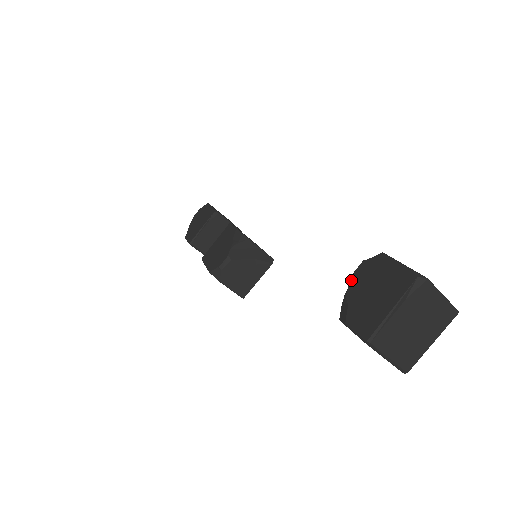
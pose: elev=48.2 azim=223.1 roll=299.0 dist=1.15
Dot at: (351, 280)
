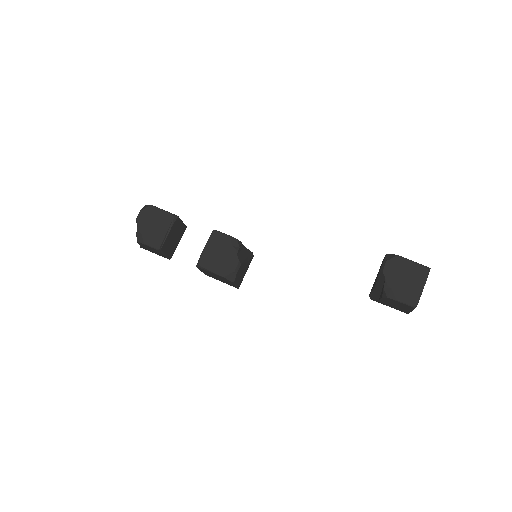
Dot at: (385, 274)
